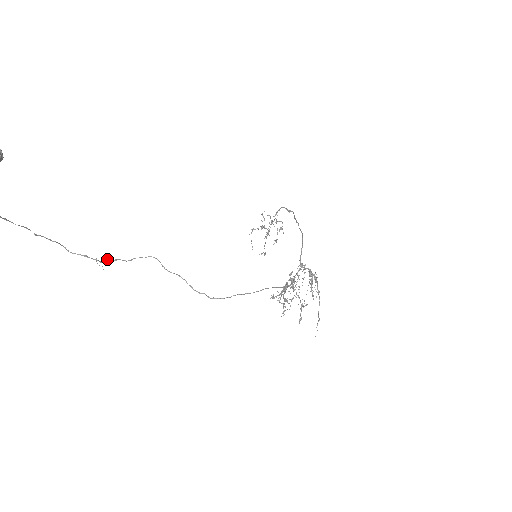
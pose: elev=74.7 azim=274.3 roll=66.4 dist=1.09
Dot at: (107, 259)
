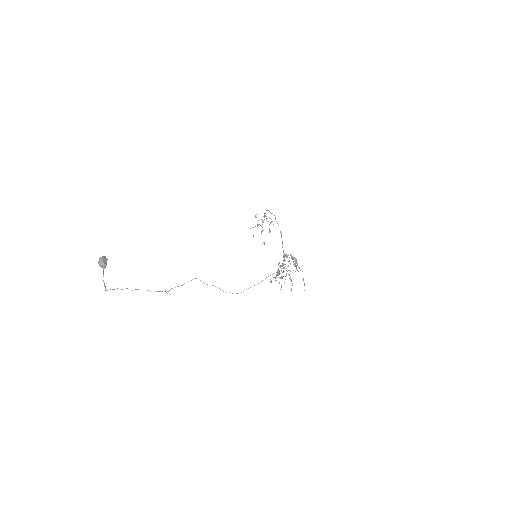
Dot at: (171, 288)
